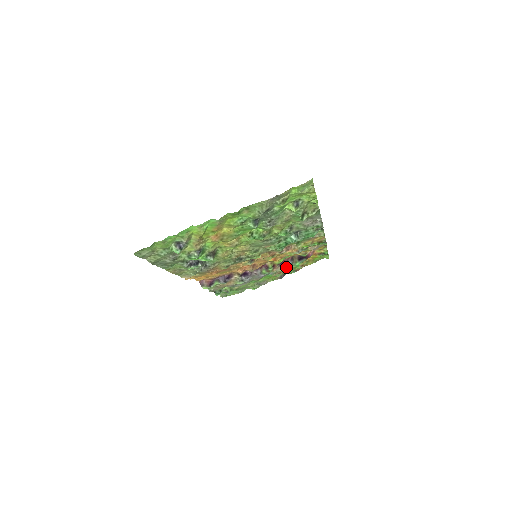
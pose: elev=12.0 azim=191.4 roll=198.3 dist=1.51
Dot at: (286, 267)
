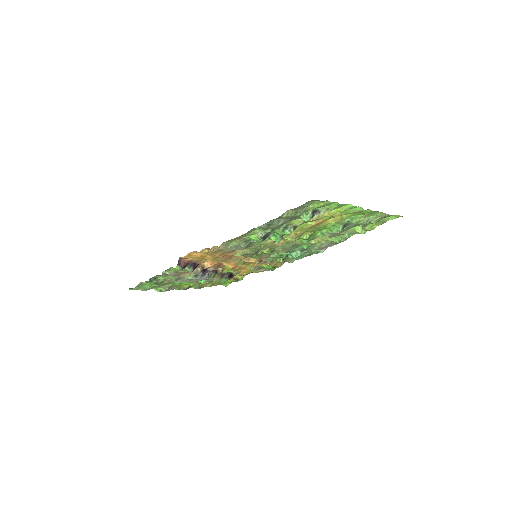
Dot at: (220, 279)
